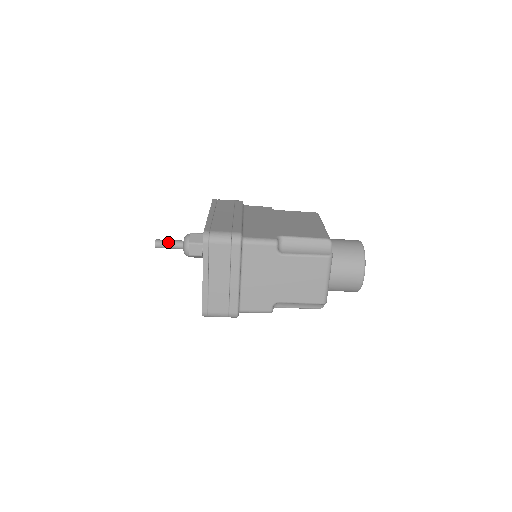
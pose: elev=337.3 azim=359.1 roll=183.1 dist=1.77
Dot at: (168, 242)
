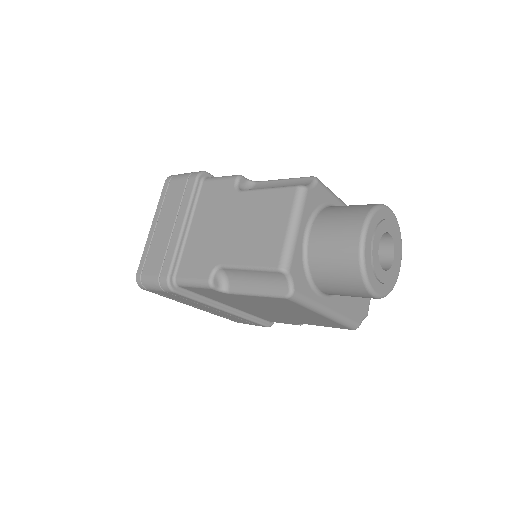
Dot at: occluded
